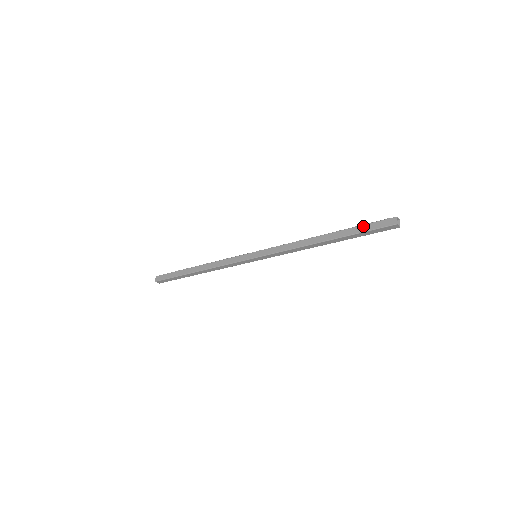
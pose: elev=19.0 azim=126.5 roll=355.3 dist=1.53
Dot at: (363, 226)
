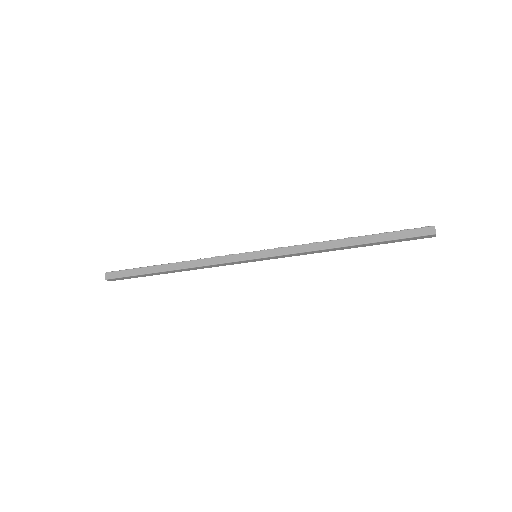
Dot at: (396, 233)
